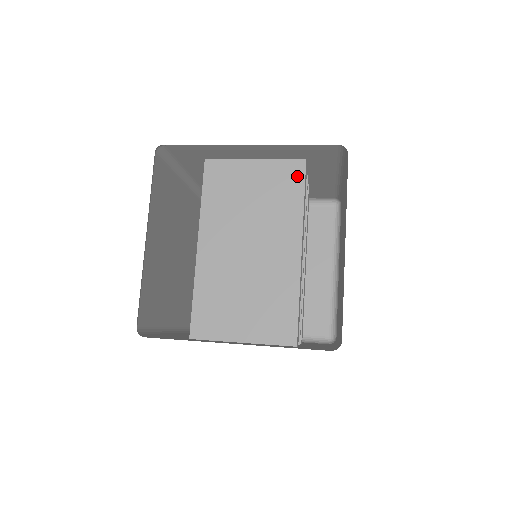
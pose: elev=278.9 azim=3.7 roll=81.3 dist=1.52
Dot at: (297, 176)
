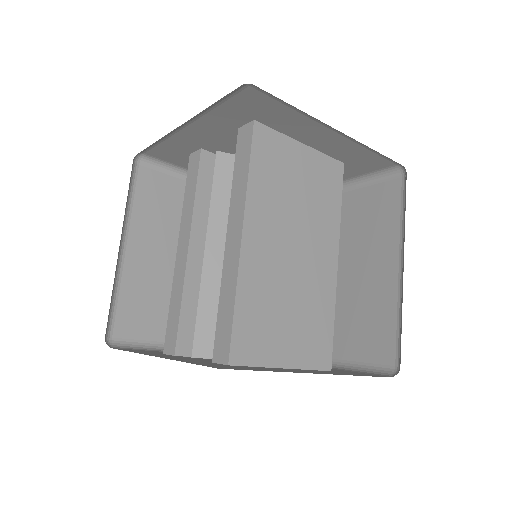
Dot at: (337, 179)
